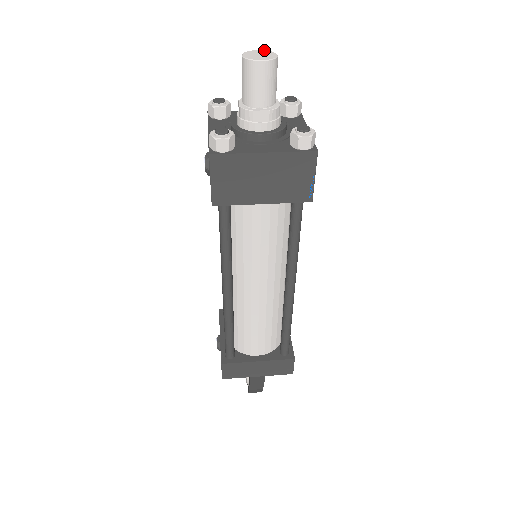
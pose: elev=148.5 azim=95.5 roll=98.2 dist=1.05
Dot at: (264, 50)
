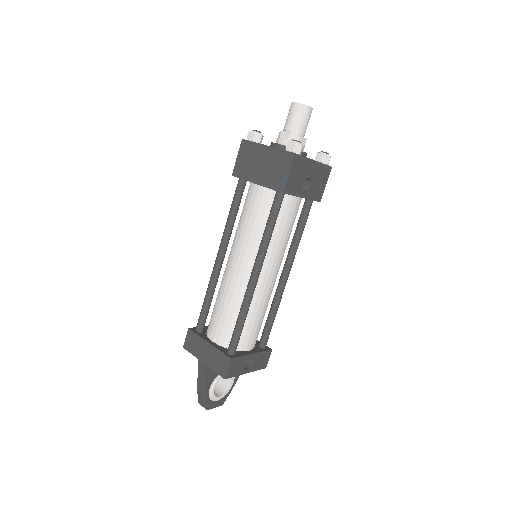
Dot at: occluded
